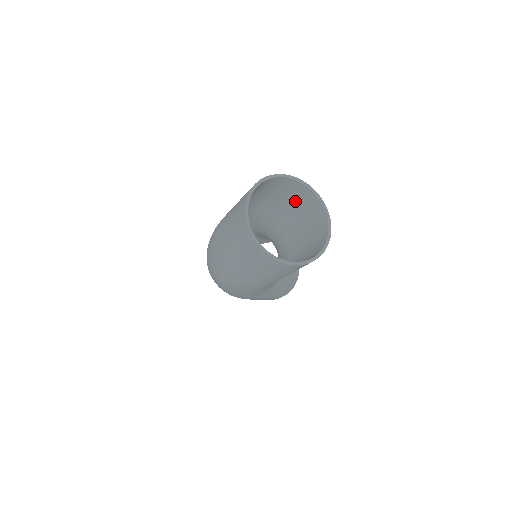
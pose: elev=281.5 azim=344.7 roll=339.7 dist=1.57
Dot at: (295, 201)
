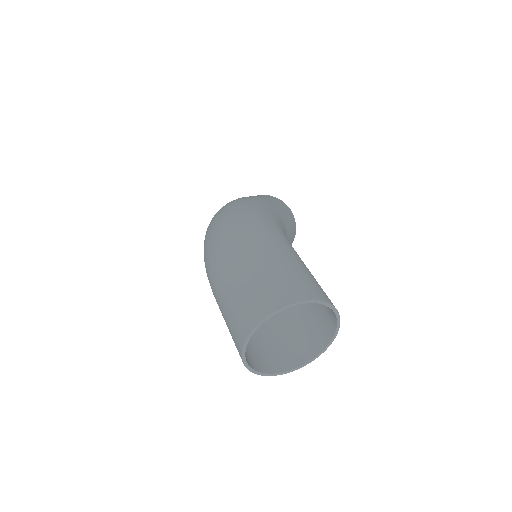
Dot at: (320, 306)
